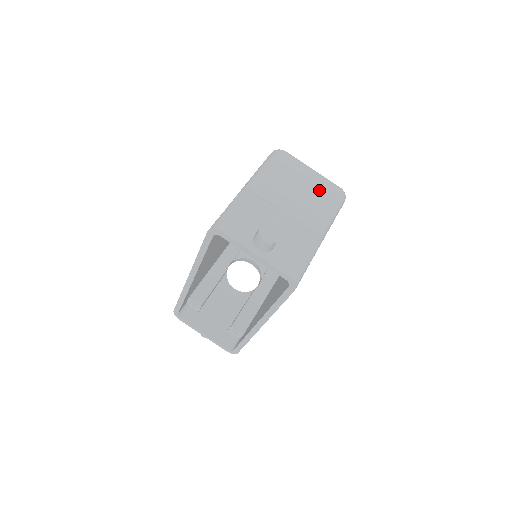
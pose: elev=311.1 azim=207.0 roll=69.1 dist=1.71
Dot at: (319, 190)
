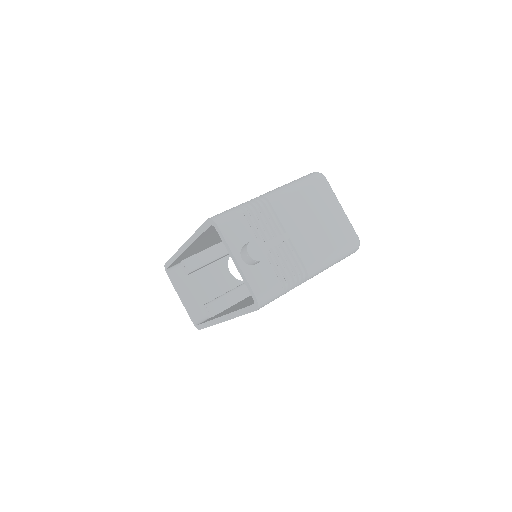
Dot at: (335, 230)
